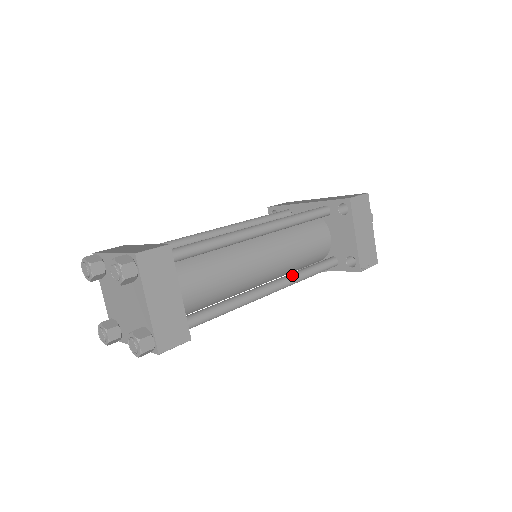
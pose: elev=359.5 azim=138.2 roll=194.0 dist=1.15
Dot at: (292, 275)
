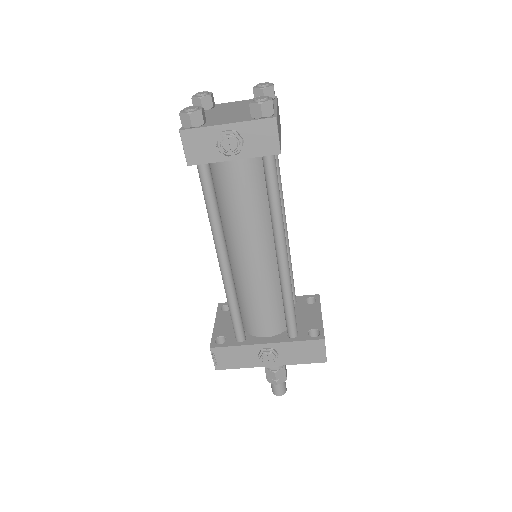
Dot at: occluded
